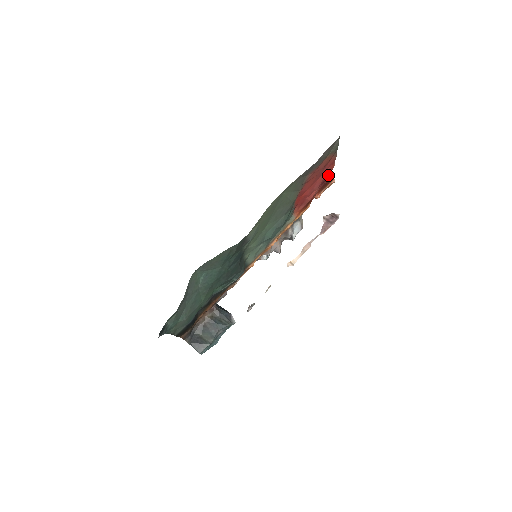
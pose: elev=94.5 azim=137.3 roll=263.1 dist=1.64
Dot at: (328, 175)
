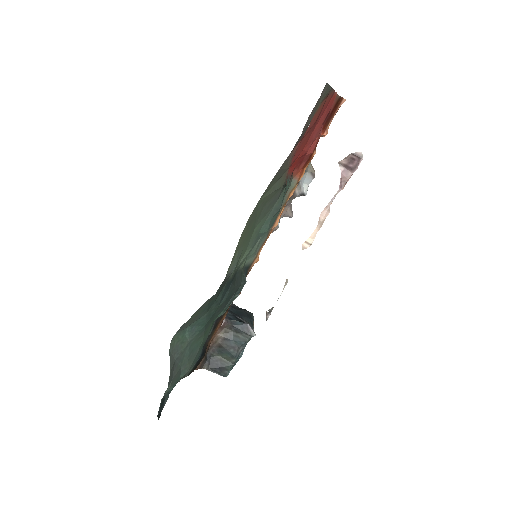
Dot at: occluded
